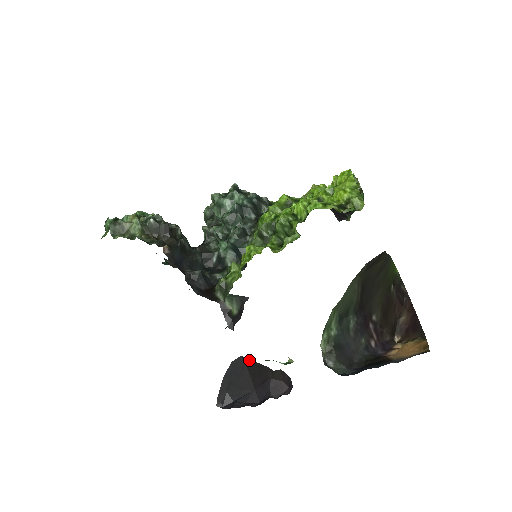
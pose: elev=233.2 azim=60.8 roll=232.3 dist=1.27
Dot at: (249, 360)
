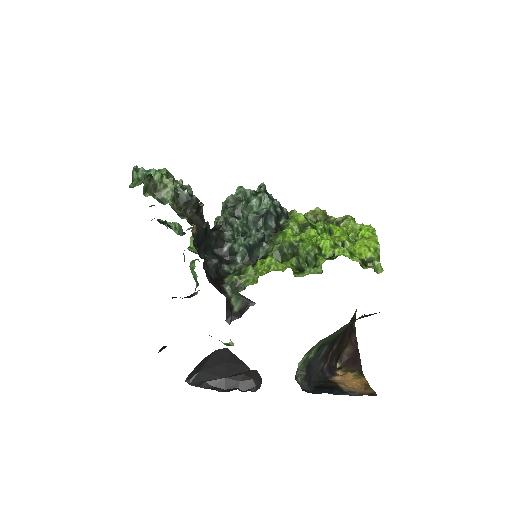
Dot at: (232, 354)
